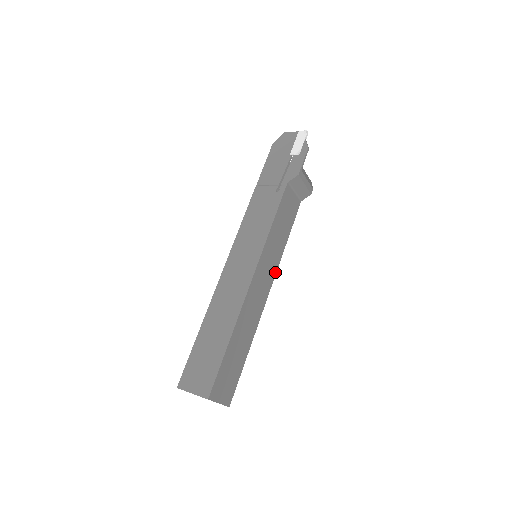
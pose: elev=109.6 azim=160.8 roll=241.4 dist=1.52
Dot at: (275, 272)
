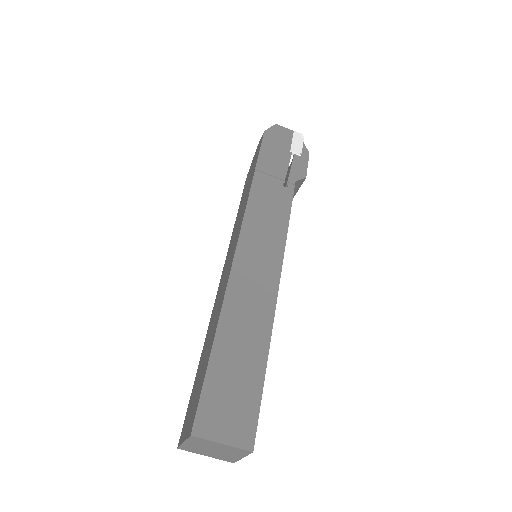
Dot at: occluded
